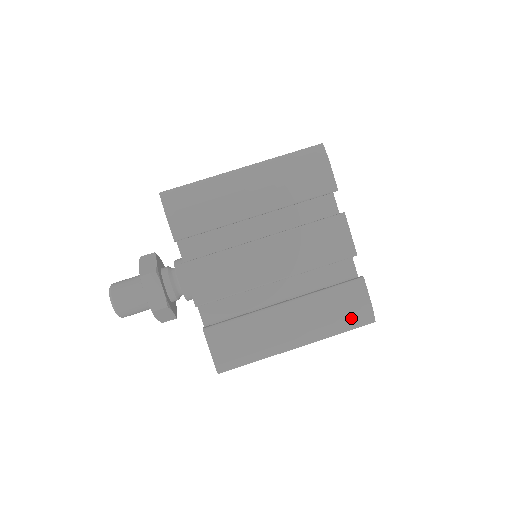
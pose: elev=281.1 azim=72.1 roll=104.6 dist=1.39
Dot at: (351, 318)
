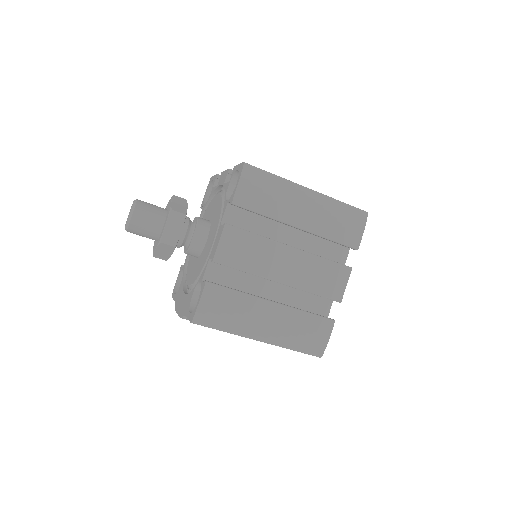
Dot at: (309, 344)
